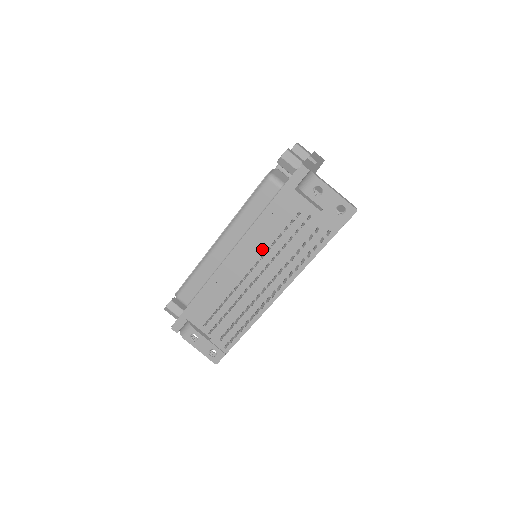
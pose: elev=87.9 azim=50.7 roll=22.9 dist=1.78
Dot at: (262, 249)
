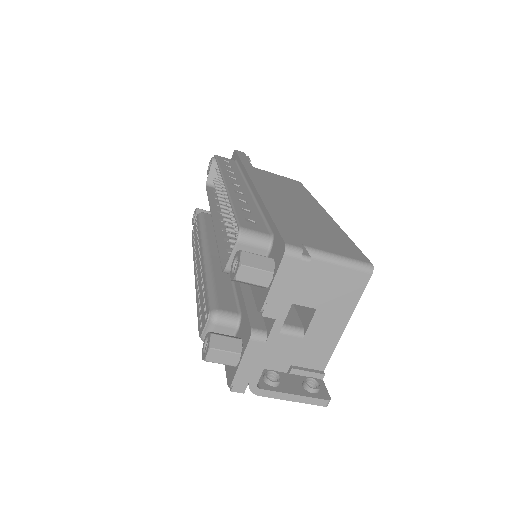
Dot at: occluded
